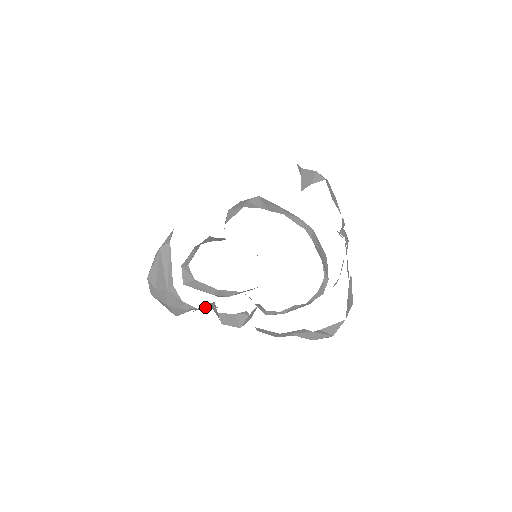
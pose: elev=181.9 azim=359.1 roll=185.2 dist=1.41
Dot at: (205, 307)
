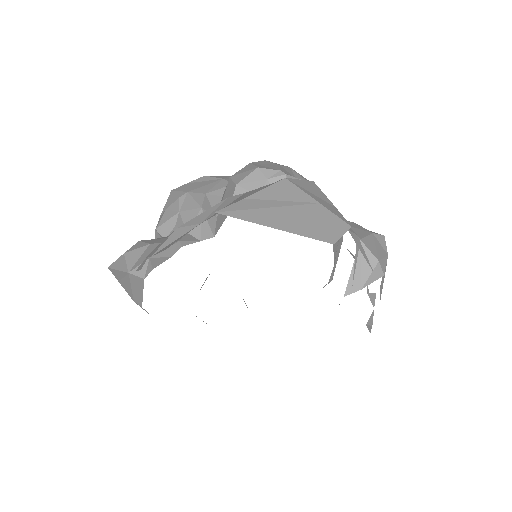
Dot at: occluded
